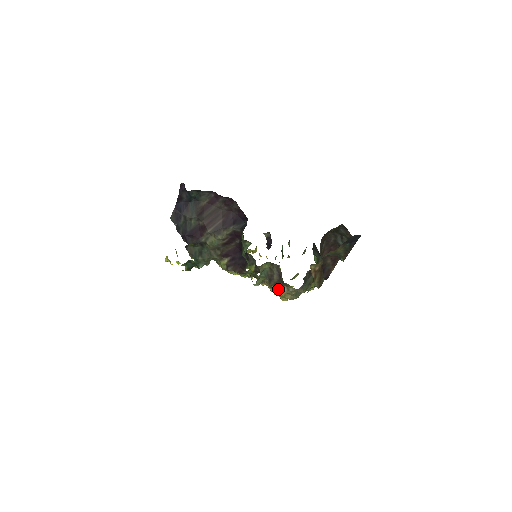
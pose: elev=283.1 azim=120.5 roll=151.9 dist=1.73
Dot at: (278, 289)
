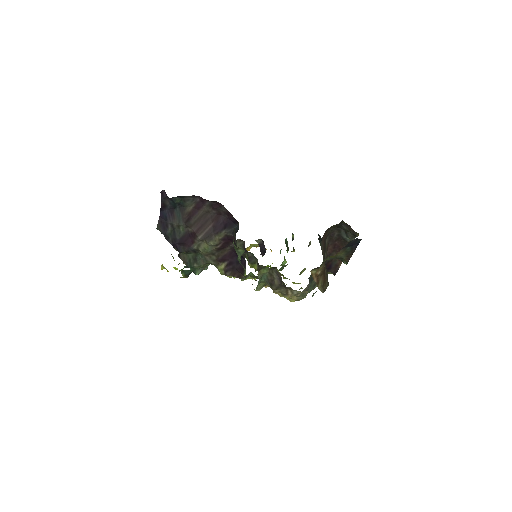
Dot at: (281, 293)
